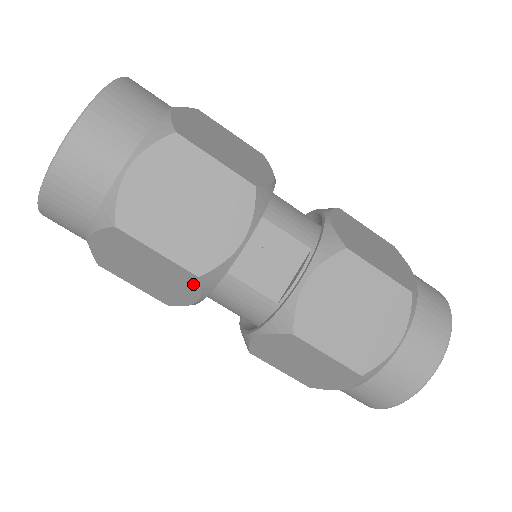
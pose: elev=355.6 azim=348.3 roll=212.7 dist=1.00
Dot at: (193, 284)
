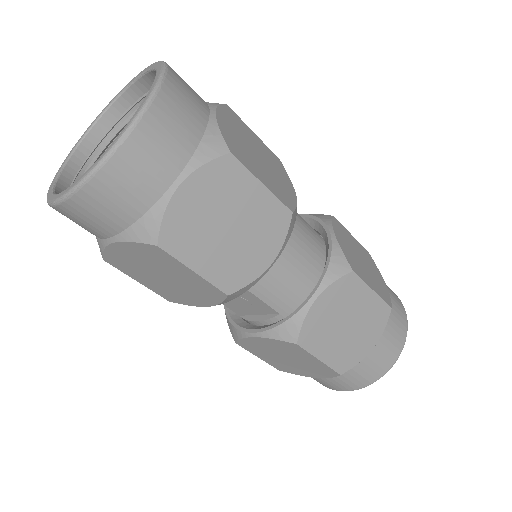
Dot at: occluded
